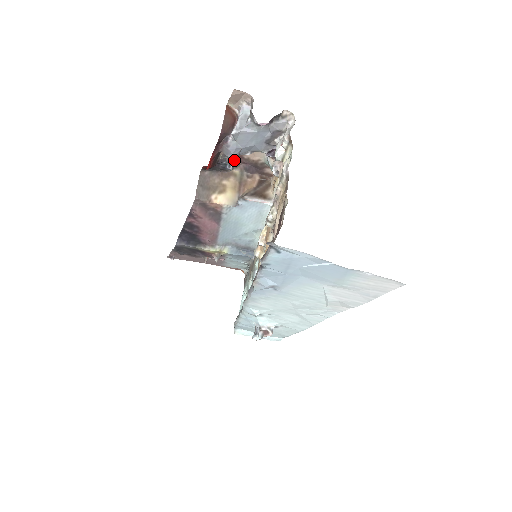
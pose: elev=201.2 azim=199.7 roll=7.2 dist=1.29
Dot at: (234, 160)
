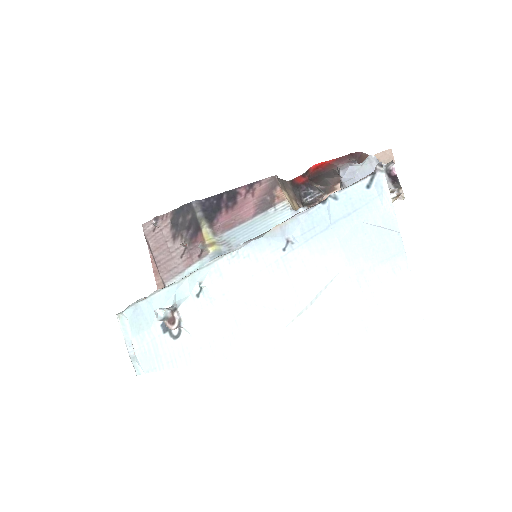
Dot at: (316, 200)
